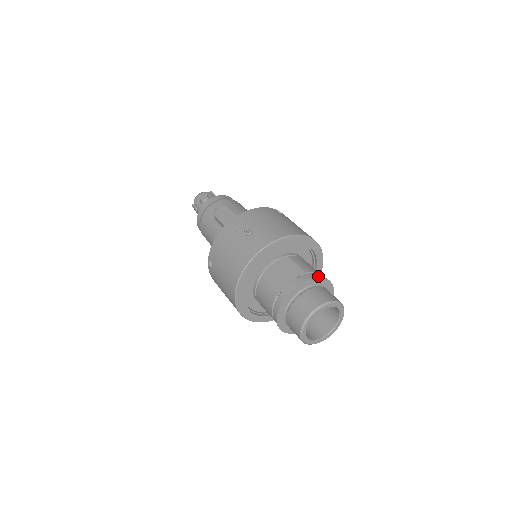
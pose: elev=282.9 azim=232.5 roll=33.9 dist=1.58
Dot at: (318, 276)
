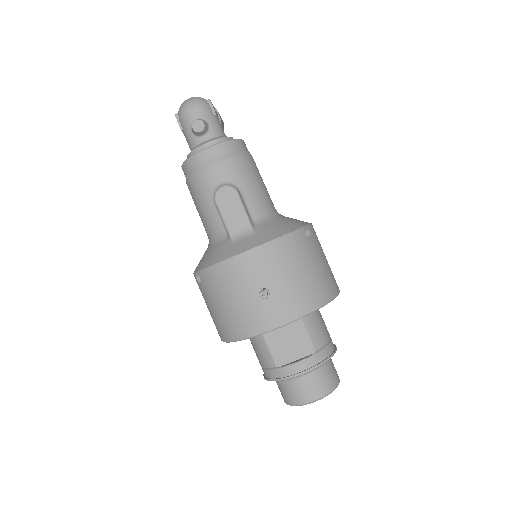
Dot at: (328, 358)
